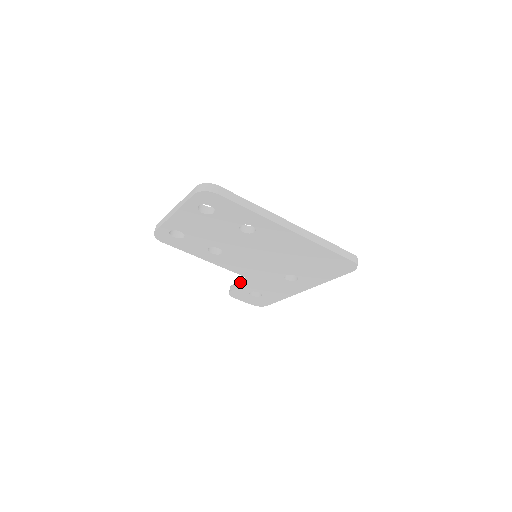
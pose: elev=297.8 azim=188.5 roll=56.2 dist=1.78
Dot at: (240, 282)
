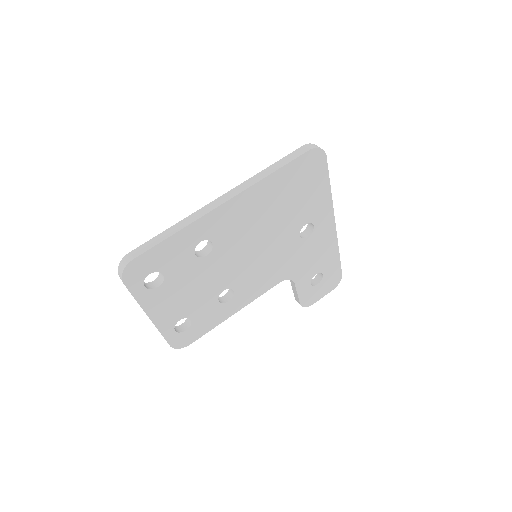
Dot at: (293, 289)
